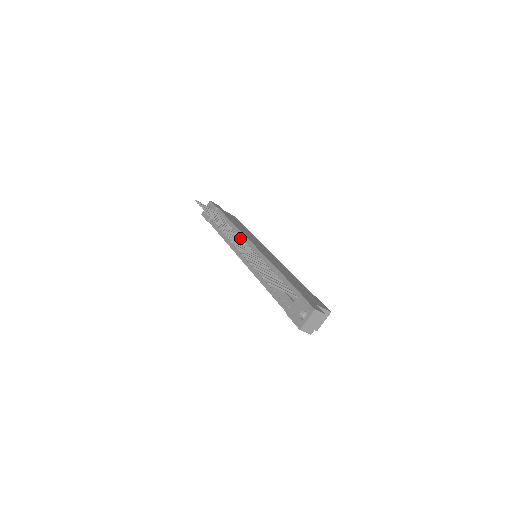
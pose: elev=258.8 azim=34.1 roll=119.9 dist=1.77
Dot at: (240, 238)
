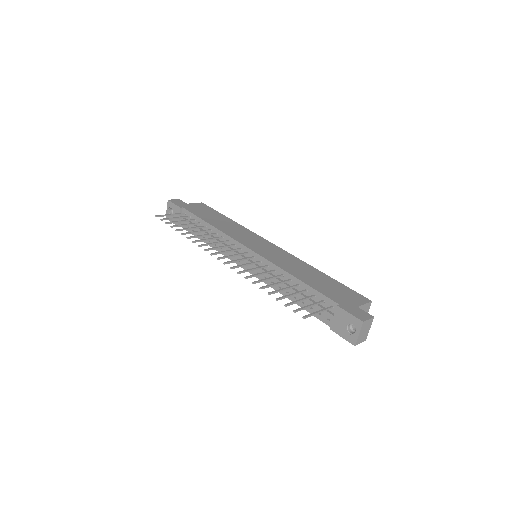
Dot at: (230, 245)
